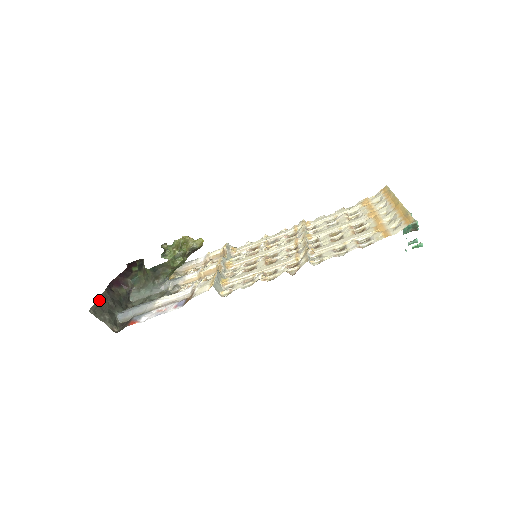
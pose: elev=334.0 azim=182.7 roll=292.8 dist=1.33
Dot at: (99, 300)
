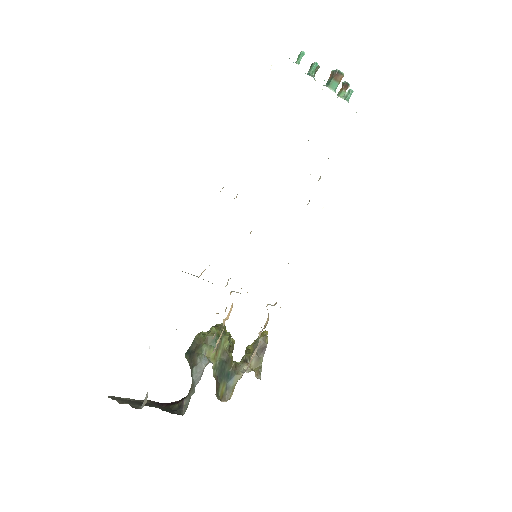
Dot at: (133, 401)
